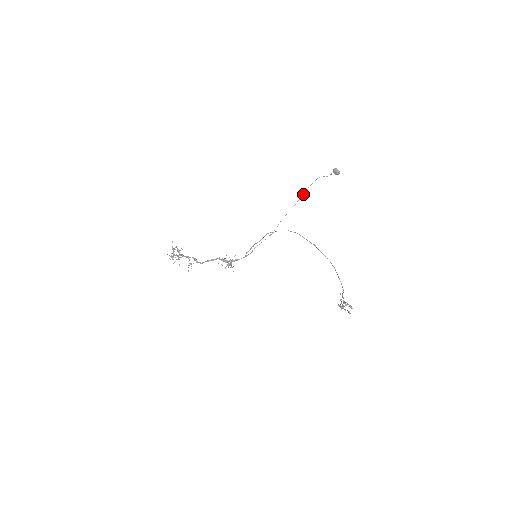
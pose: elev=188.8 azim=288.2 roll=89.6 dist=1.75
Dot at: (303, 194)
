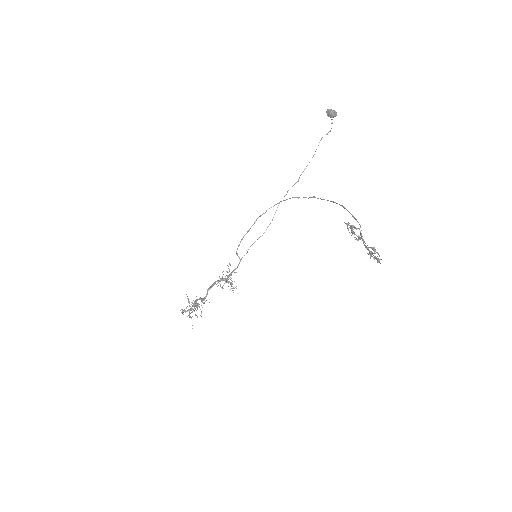
Dot at: (307, 165)
